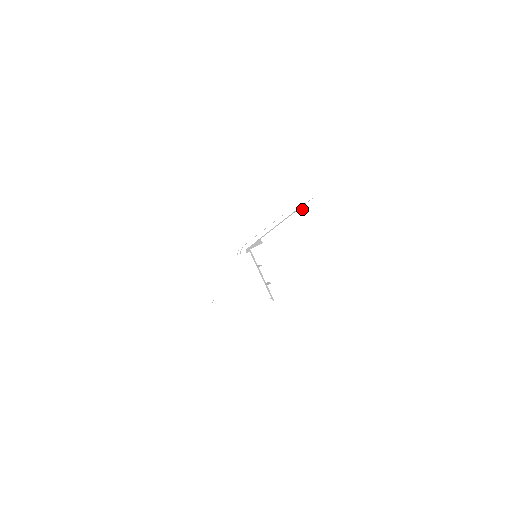
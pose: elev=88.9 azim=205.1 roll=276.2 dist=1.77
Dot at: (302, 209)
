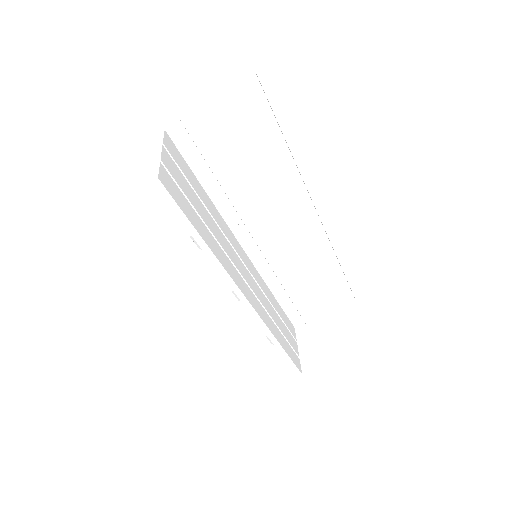
Dot at: (235, 77)
